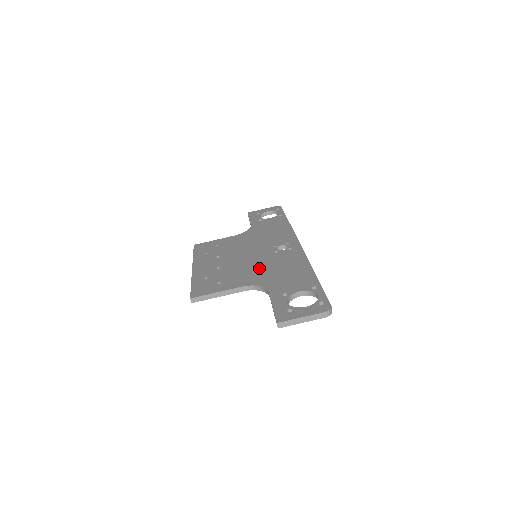
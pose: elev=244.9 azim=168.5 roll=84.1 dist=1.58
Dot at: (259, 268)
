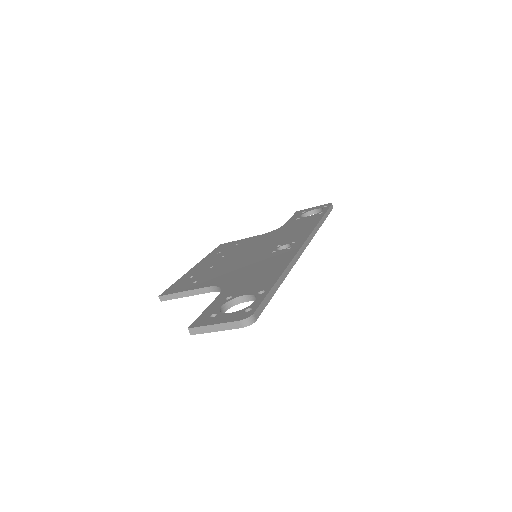
Dot at: (240, 268)
